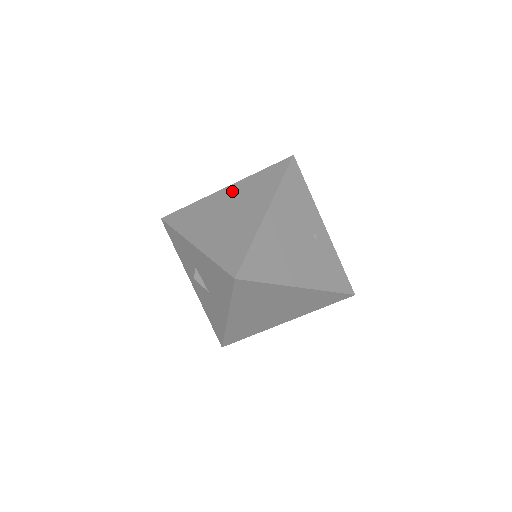
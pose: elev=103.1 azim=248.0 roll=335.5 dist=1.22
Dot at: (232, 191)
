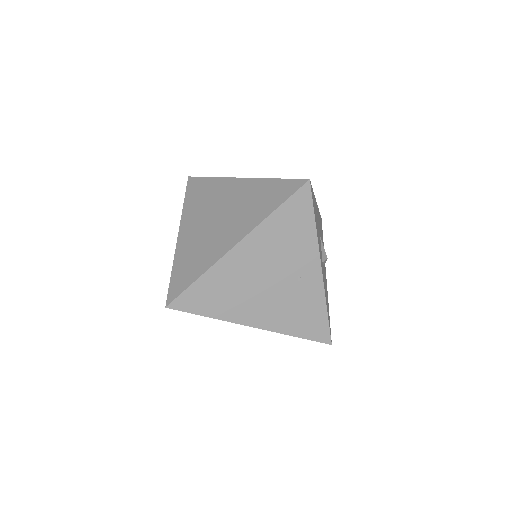
Dot at: (240, 189)
